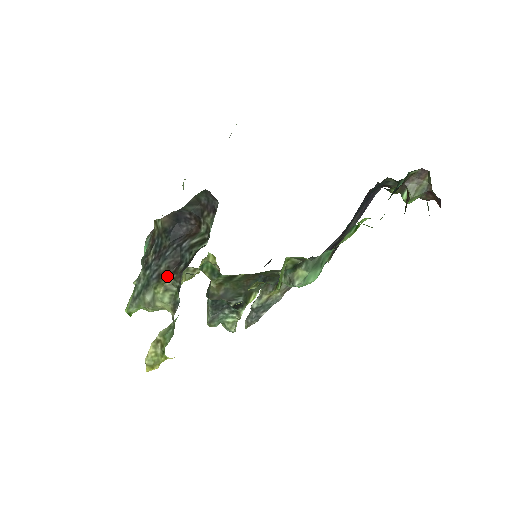
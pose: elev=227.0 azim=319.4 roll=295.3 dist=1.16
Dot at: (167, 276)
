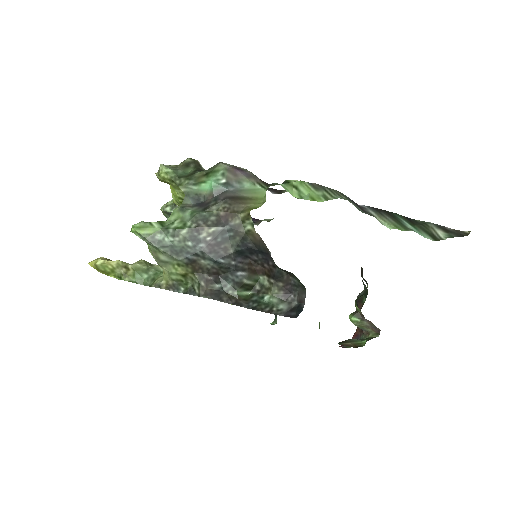
Dot at: (198, 272)
